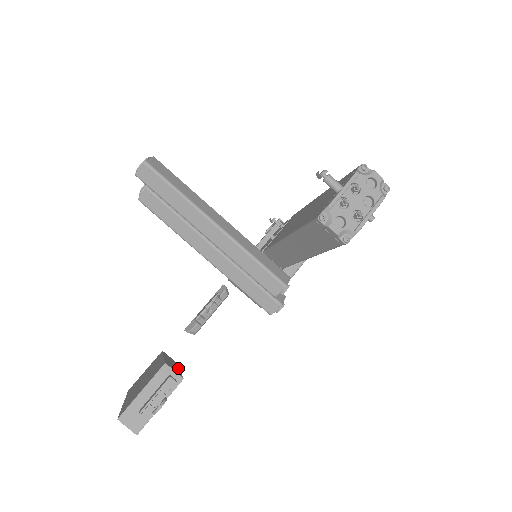
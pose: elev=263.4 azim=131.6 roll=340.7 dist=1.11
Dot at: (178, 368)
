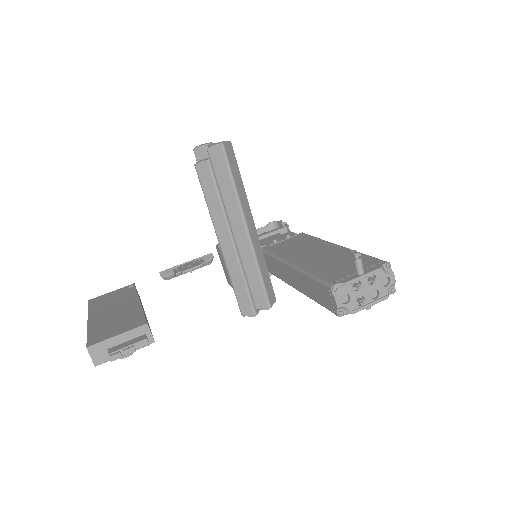
Dot at: occluded
